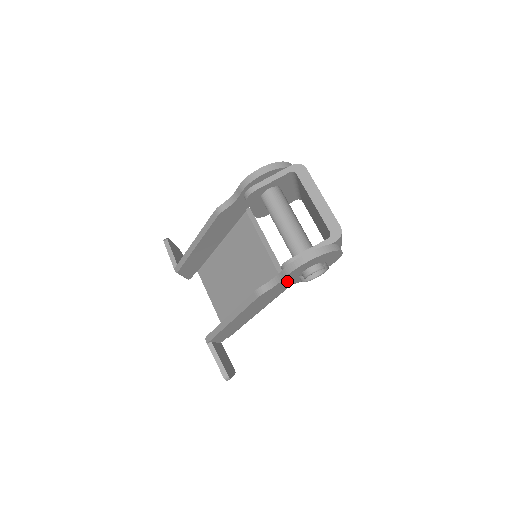
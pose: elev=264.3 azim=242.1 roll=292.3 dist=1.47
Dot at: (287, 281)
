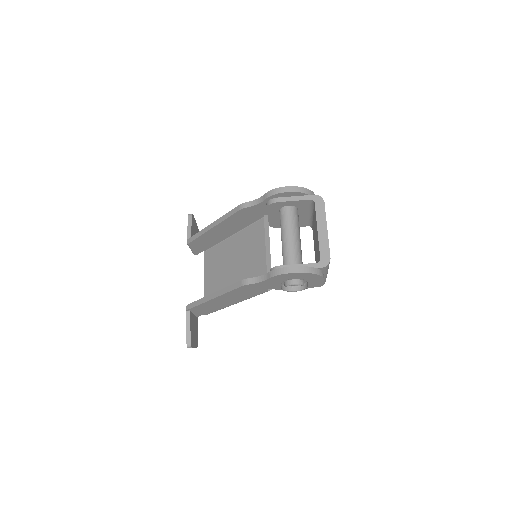
Dot at: (270, 283)
